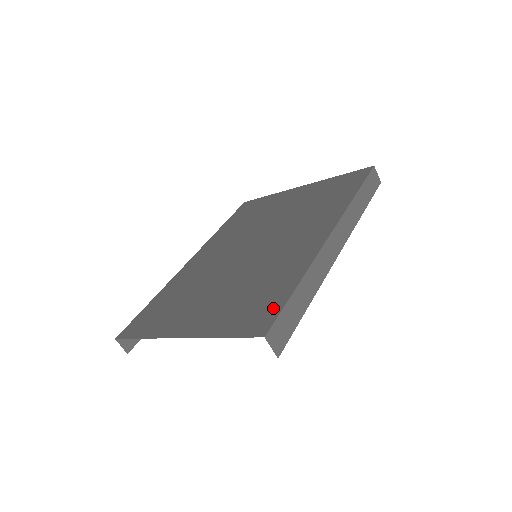
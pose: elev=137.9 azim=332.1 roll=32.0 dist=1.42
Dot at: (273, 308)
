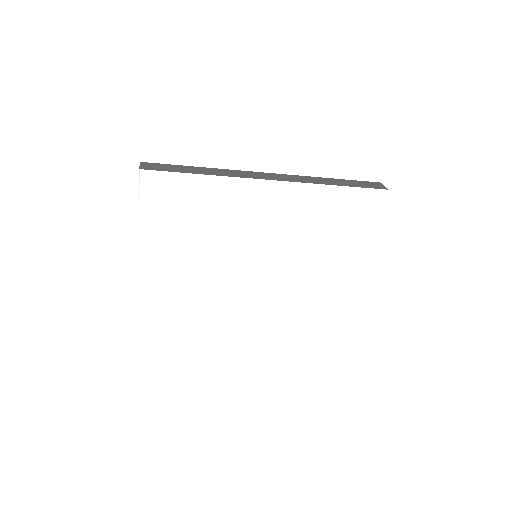
Dot at: occluded
